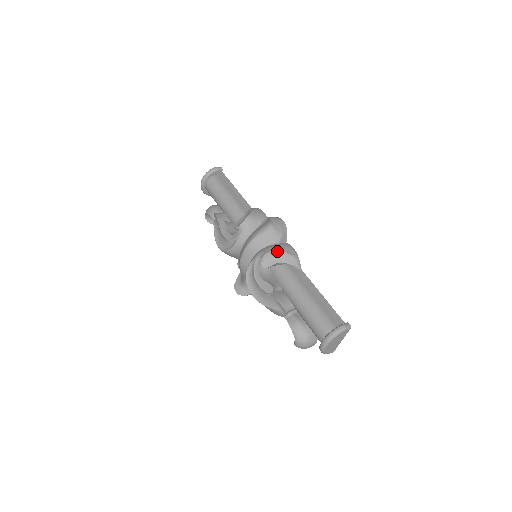
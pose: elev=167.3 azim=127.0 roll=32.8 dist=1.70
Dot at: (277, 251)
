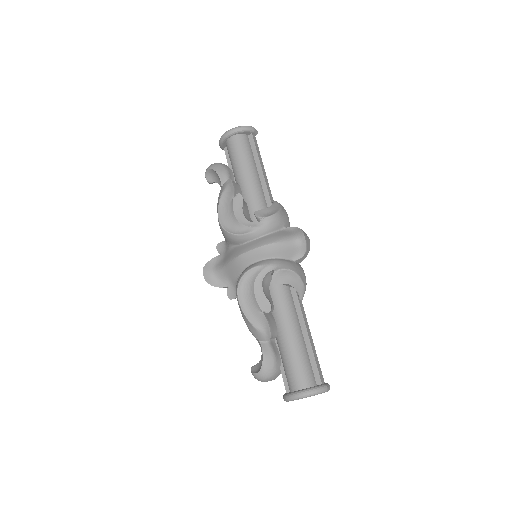
Dot at: (295, 272)
